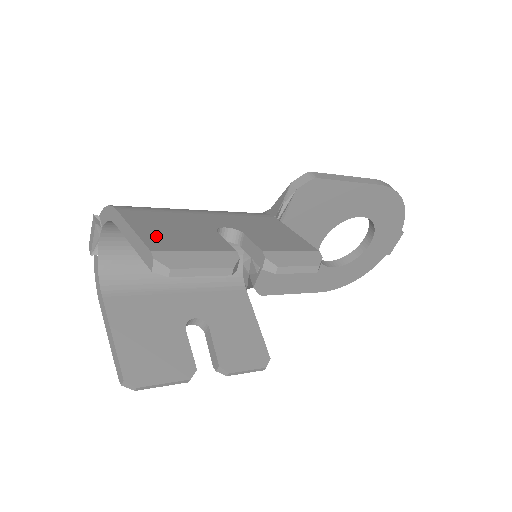
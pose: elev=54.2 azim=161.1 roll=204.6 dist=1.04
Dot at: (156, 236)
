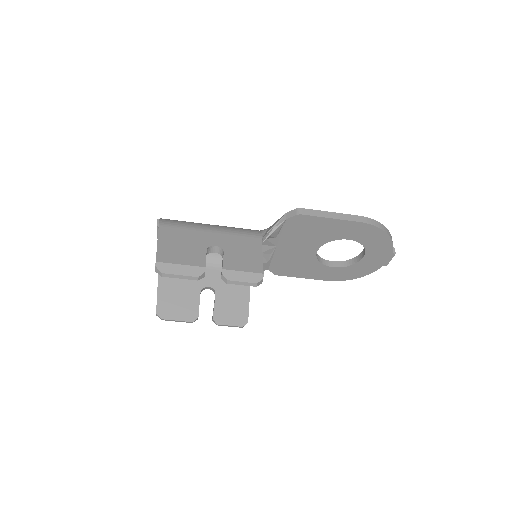
Dot at: (166, 250)
